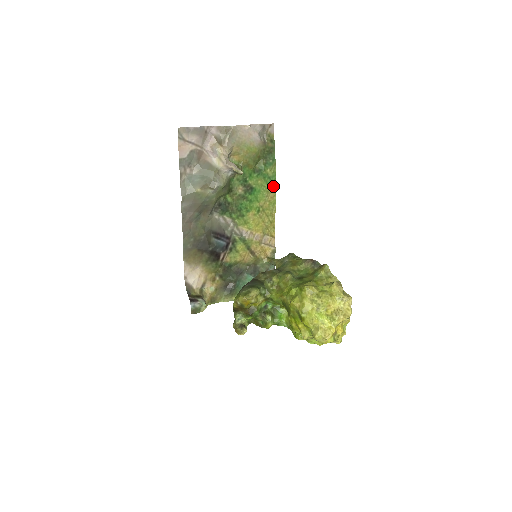
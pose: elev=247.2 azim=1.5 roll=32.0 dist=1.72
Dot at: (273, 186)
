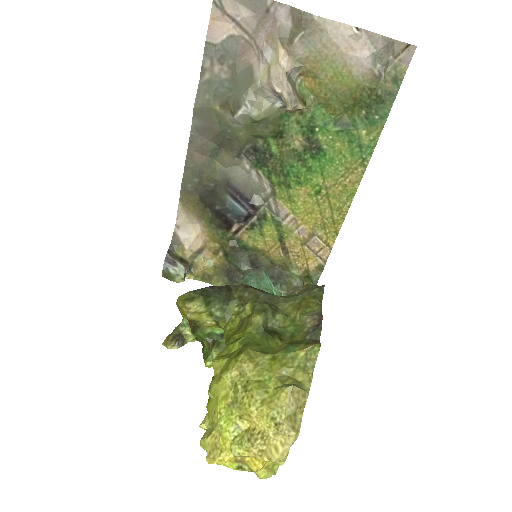
Dot at: (362, 164)
